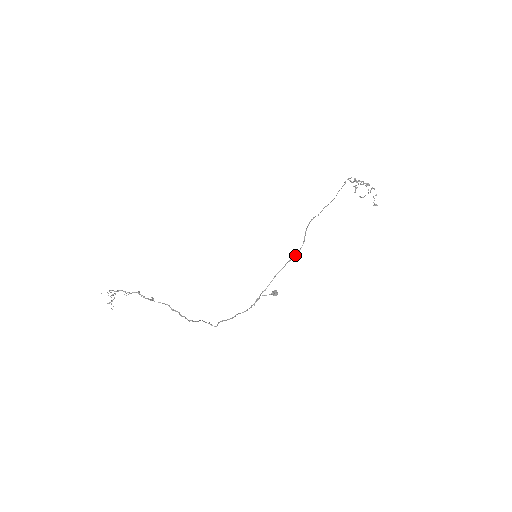
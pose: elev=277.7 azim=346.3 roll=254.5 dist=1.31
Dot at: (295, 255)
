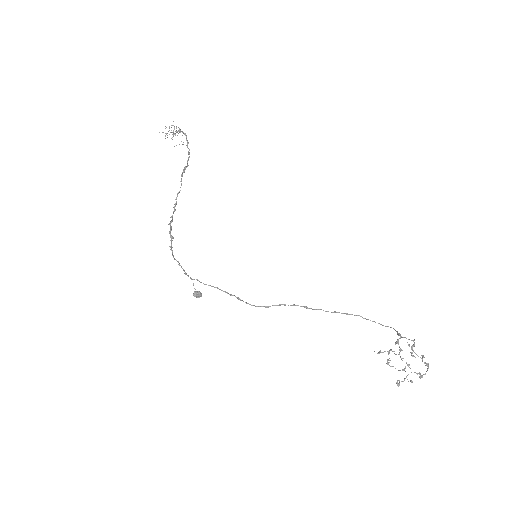
Dot at: (245, 302)
